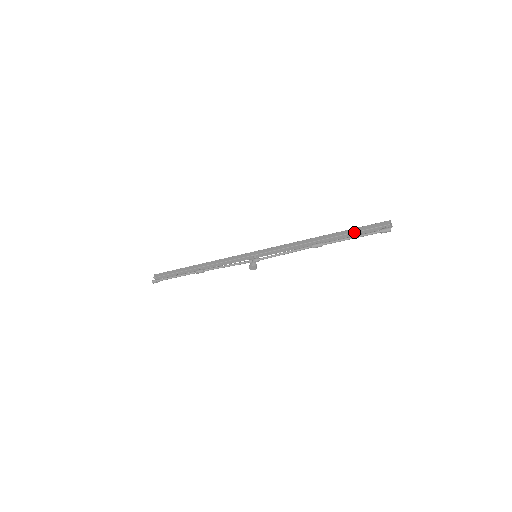
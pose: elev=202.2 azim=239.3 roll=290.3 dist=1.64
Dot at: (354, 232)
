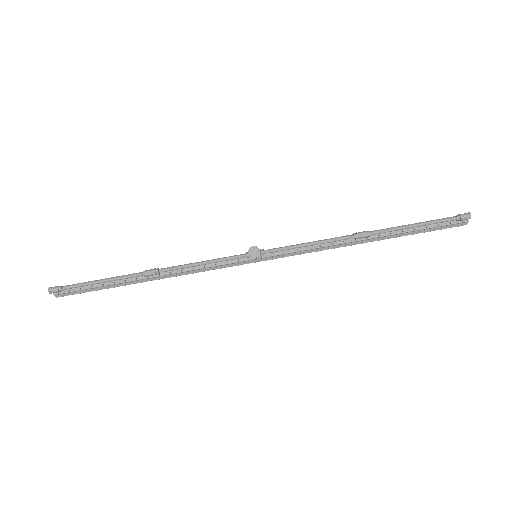
Dot at: (416, 223)
